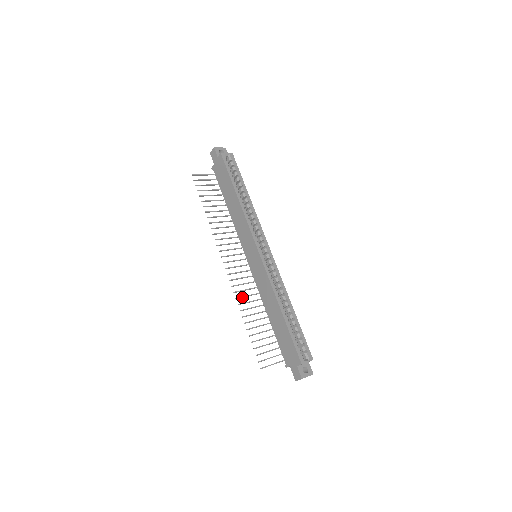
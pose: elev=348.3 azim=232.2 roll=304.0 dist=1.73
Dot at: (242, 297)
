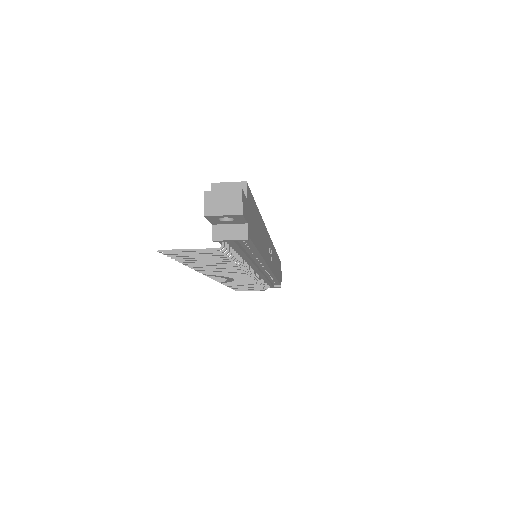
Dot at: (210, 271)
